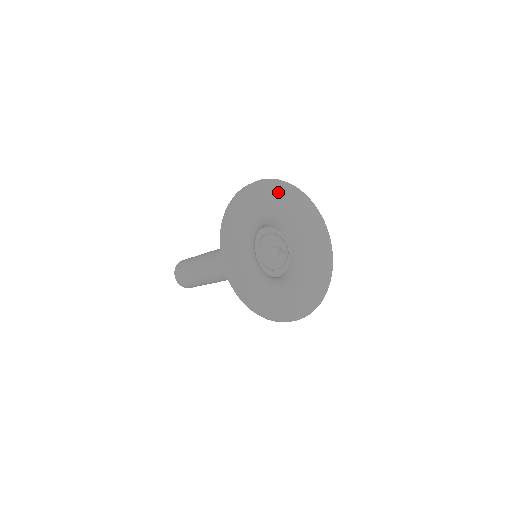
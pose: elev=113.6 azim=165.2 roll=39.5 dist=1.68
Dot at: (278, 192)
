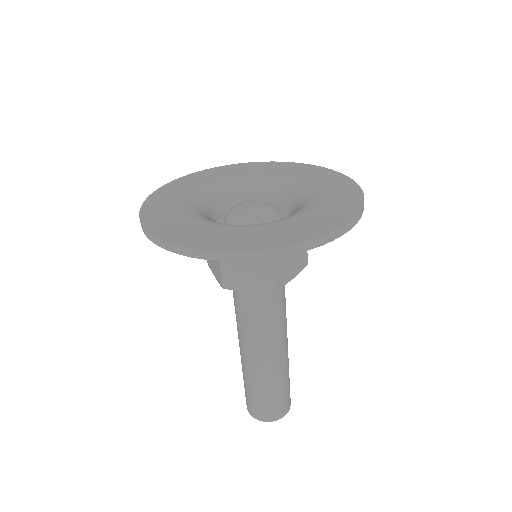
Dot at: (269, 167)
